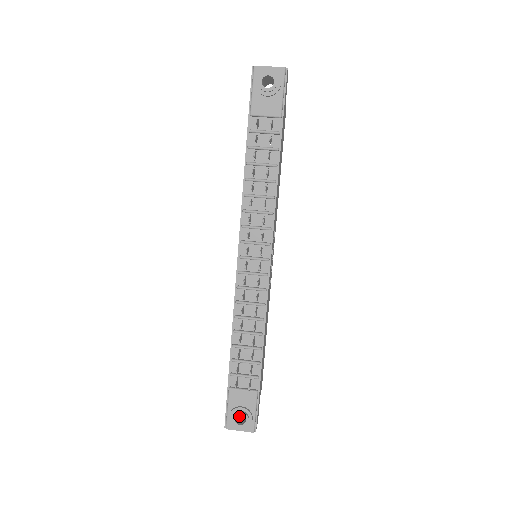
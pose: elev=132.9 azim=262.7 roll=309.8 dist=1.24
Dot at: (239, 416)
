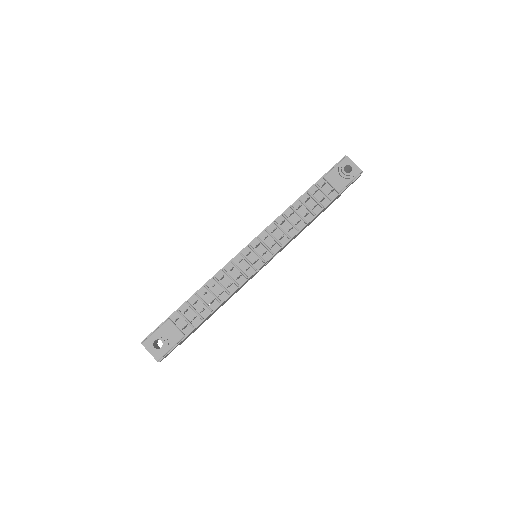
Dot at: (156, 344)
